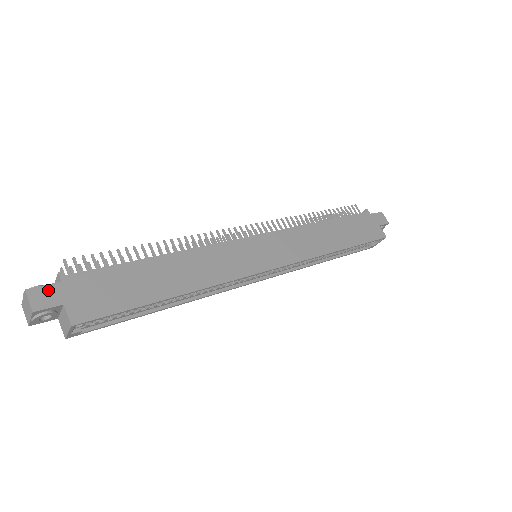
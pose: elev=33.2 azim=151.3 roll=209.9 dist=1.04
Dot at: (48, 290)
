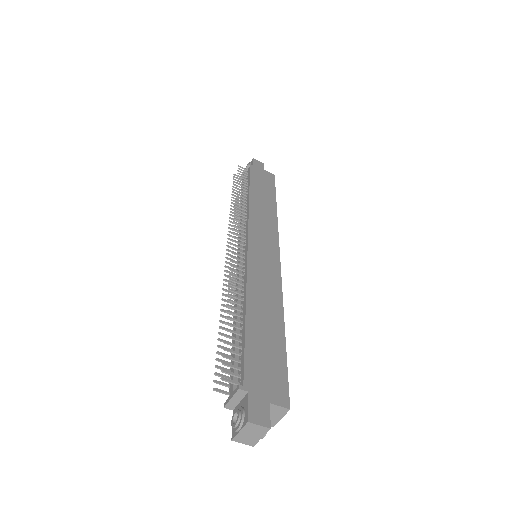
Dot at: (254, 406)
